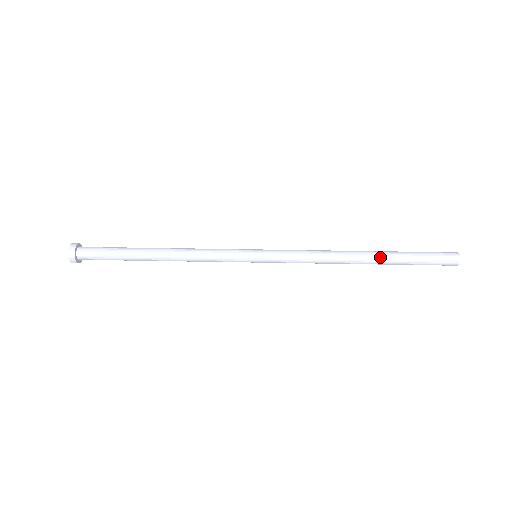
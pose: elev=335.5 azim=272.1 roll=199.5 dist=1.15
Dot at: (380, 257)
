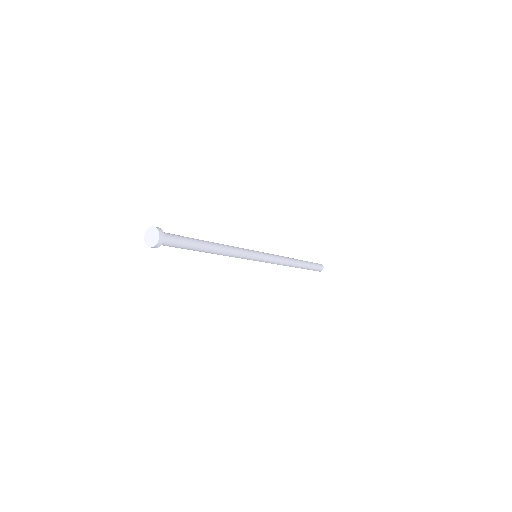
Dot at: (303, 264)
